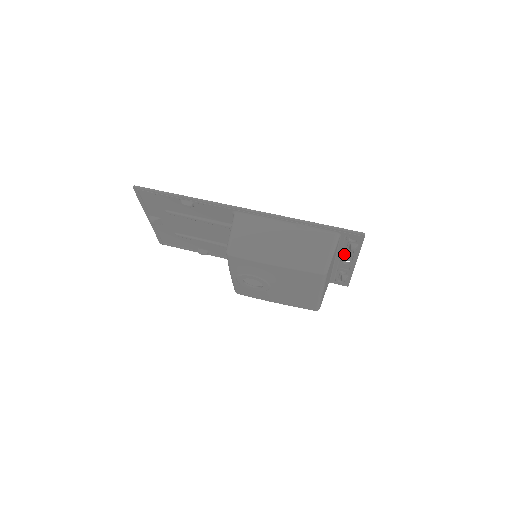
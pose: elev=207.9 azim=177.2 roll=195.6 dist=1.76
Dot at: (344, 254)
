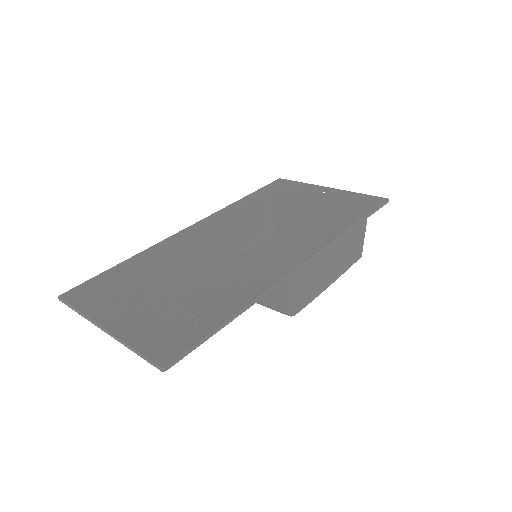
Dot at: occluded
